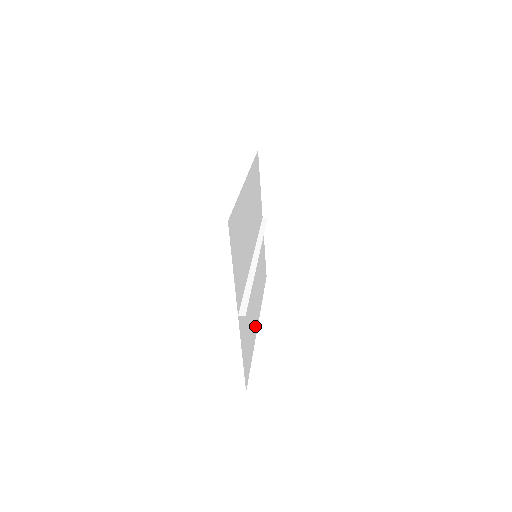
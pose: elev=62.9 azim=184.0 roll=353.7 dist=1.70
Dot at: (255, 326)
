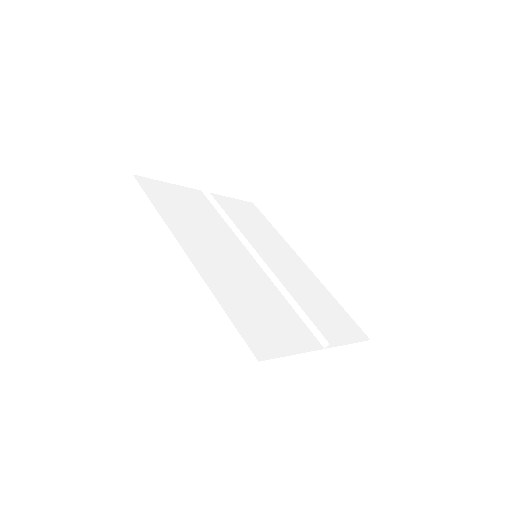
Dot at: (311, 278)
